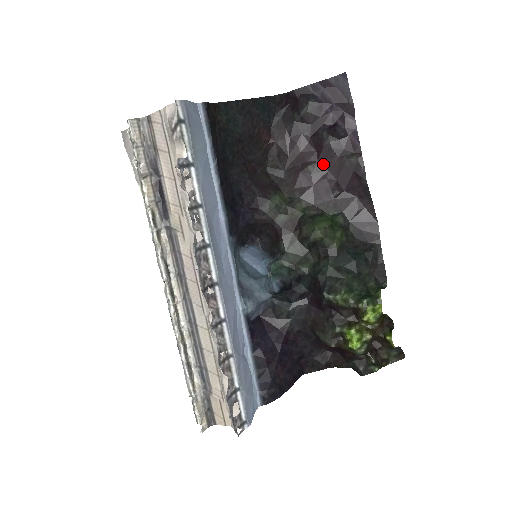
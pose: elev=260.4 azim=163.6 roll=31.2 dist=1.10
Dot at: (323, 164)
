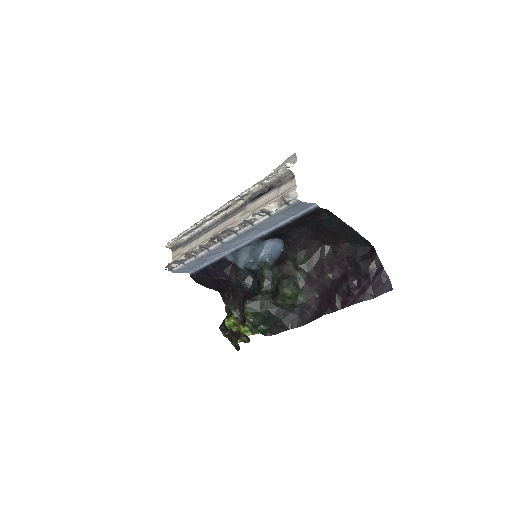
Dot at: (332, 284)
